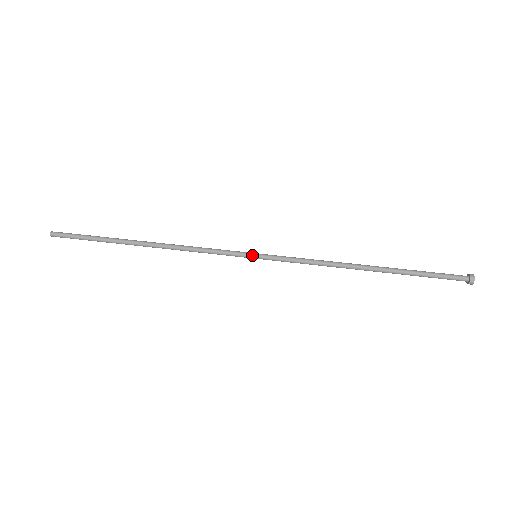
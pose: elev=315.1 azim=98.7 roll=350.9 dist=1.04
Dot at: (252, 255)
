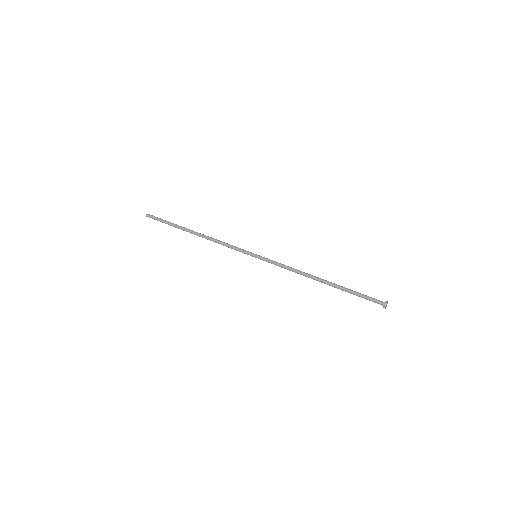
Dot at: (254, 254)
